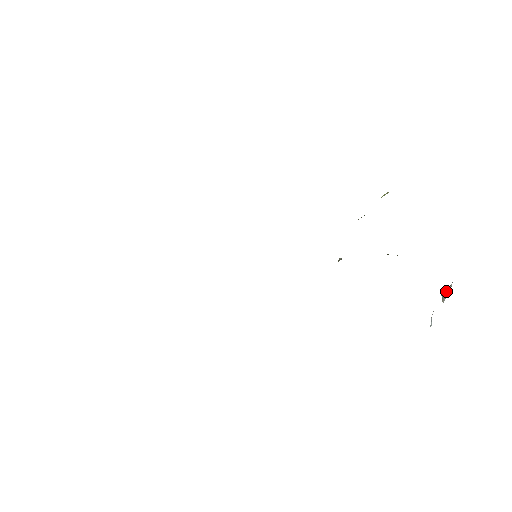
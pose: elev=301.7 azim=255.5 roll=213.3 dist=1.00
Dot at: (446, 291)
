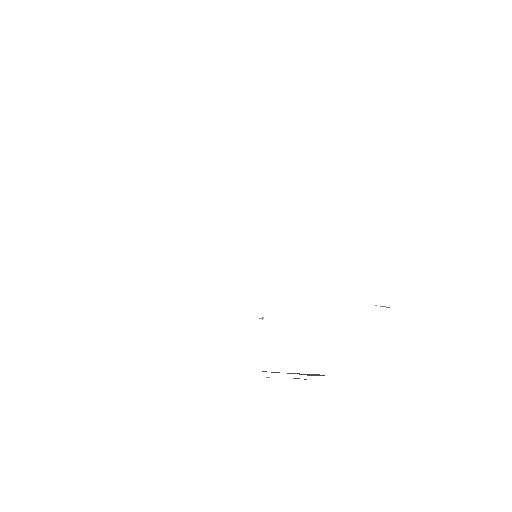
Dot at: occluded
